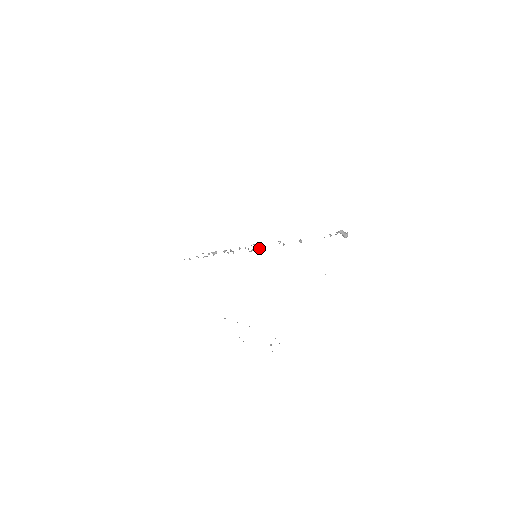
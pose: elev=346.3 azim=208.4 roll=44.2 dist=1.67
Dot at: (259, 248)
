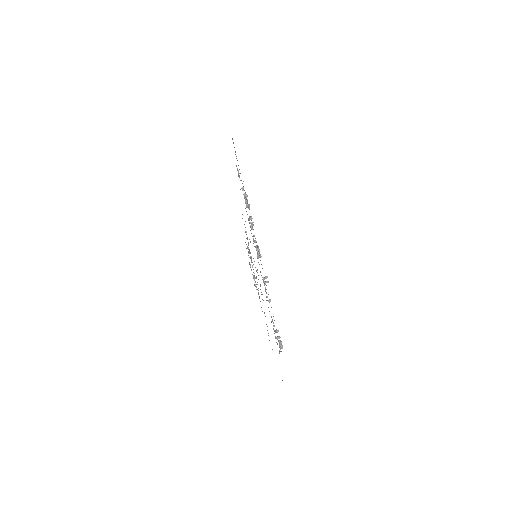
Dot at: (259, 257)
